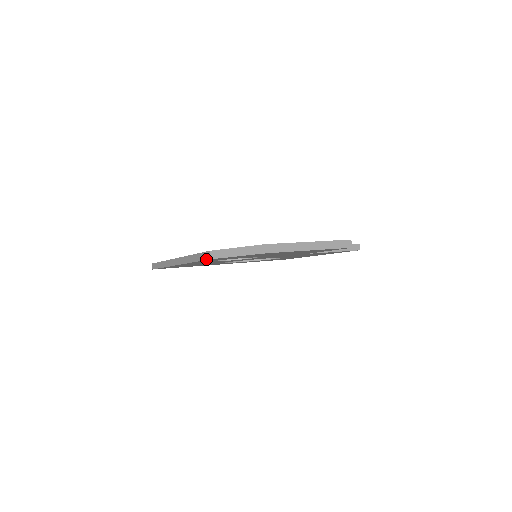
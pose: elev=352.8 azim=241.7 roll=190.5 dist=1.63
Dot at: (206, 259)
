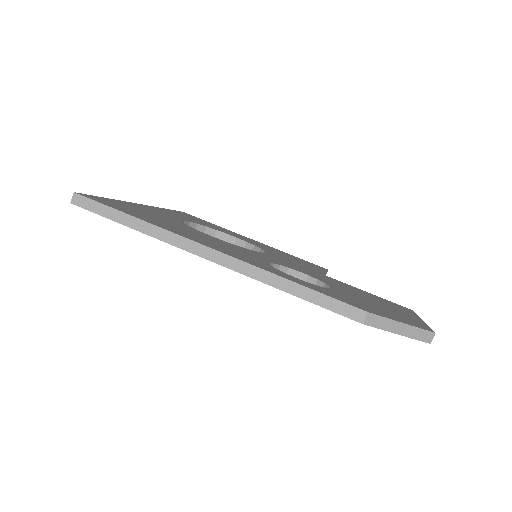
Dot at: (347, 316)
